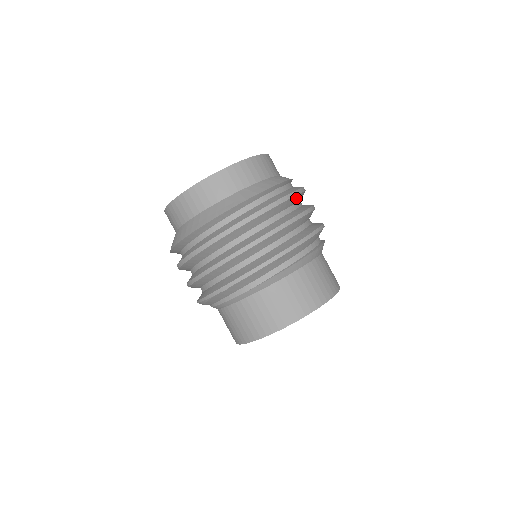
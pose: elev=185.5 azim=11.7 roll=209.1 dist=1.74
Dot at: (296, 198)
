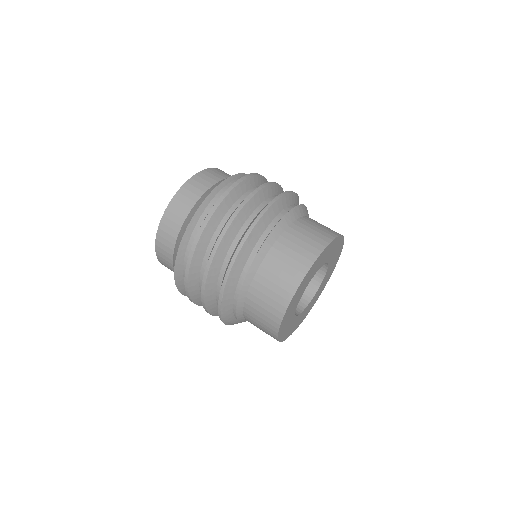
Dot at: (246, 184)
